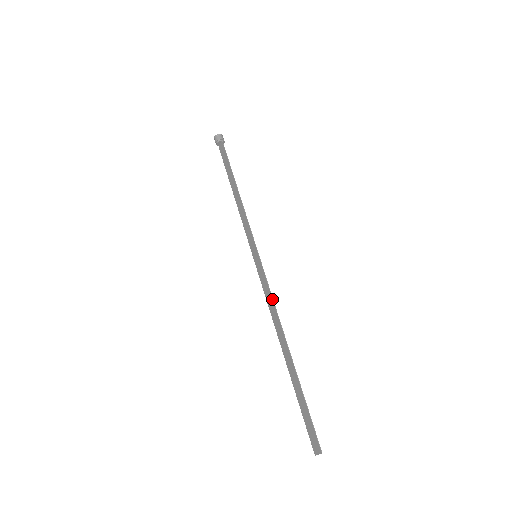
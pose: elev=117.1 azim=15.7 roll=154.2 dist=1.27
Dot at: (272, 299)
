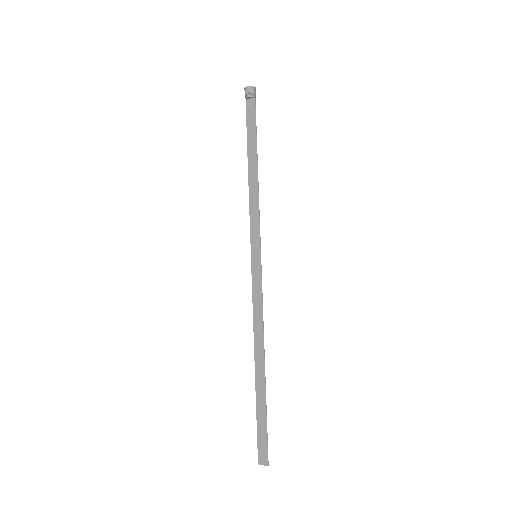
Dot at: (262, 310)
